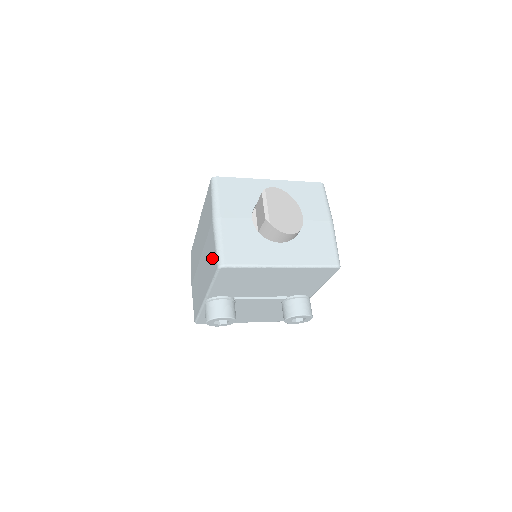
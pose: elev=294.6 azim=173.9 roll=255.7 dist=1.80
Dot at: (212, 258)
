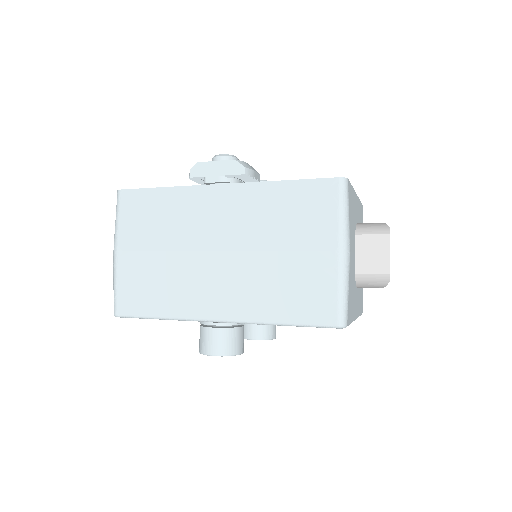
Dot at: (311, 298)
